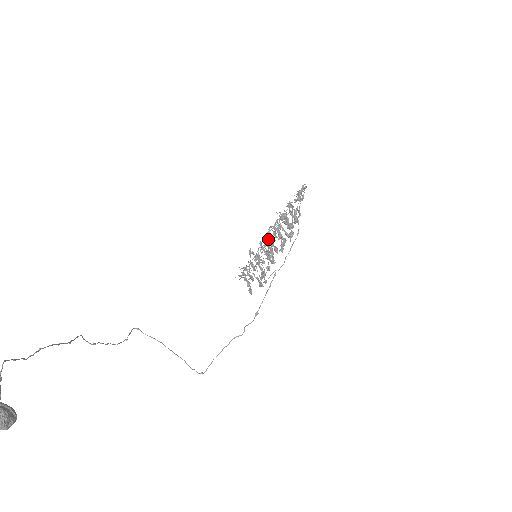
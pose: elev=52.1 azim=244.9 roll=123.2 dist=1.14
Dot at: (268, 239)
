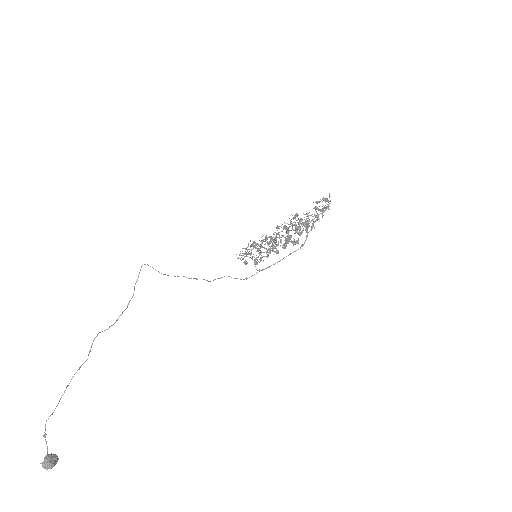
Dot at: (272, 245)
